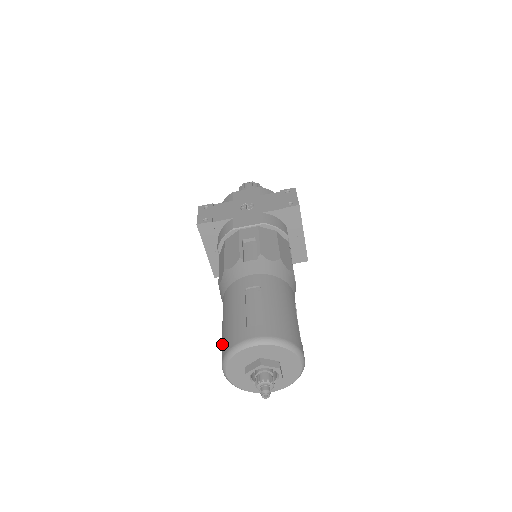
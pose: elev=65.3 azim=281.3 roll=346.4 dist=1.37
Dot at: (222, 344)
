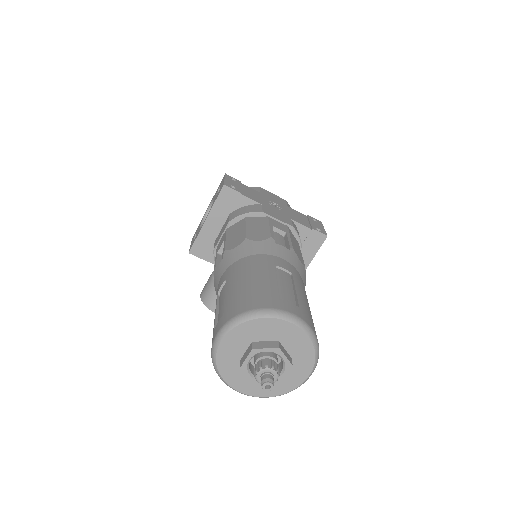
Dot at: (230, 304)
